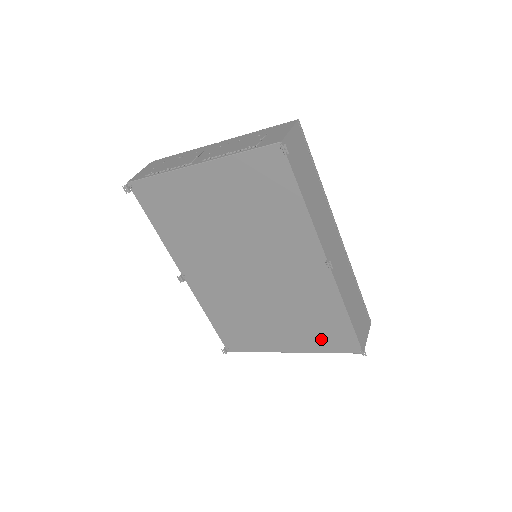
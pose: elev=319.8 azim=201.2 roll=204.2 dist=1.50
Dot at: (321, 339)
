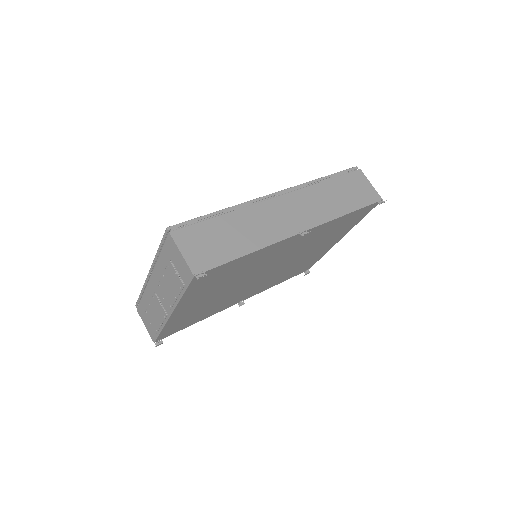
Dot at: (349, 225)
